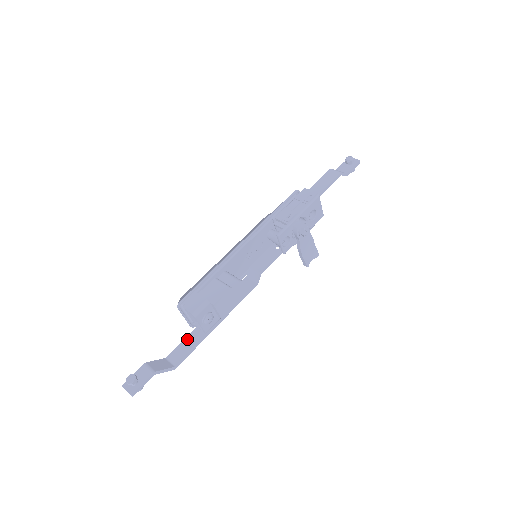
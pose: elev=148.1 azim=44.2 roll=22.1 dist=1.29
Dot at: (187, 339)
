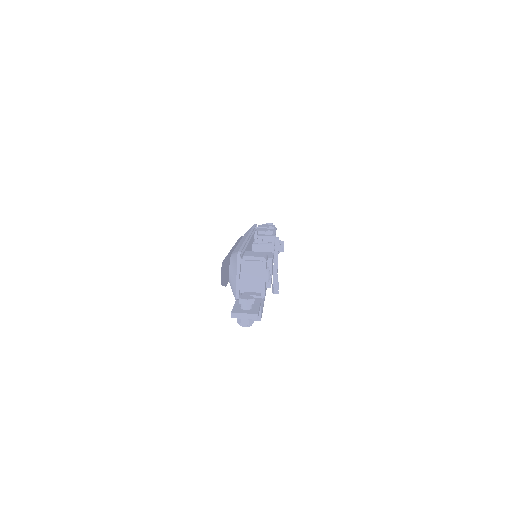
Dot at: occluded
